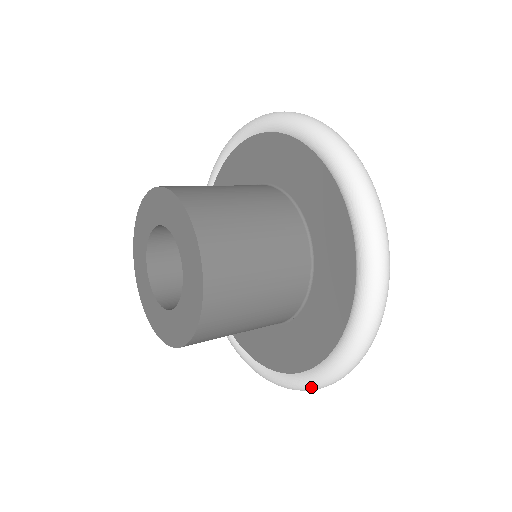
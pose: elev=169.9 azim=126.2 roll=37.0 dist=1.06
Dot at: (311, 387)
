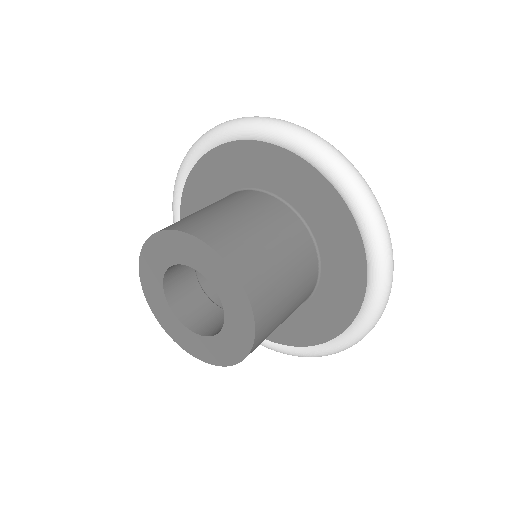
Dot at: (348, 346)
